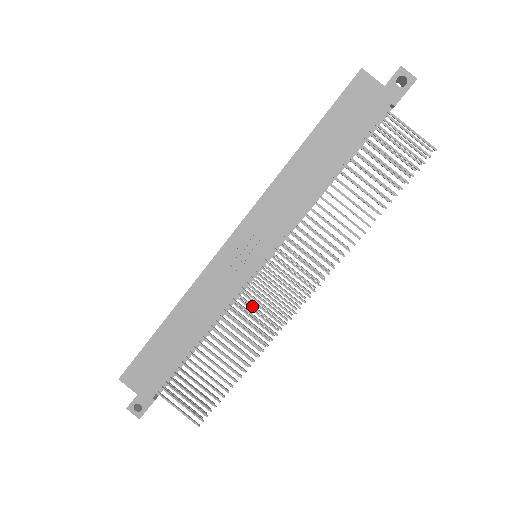
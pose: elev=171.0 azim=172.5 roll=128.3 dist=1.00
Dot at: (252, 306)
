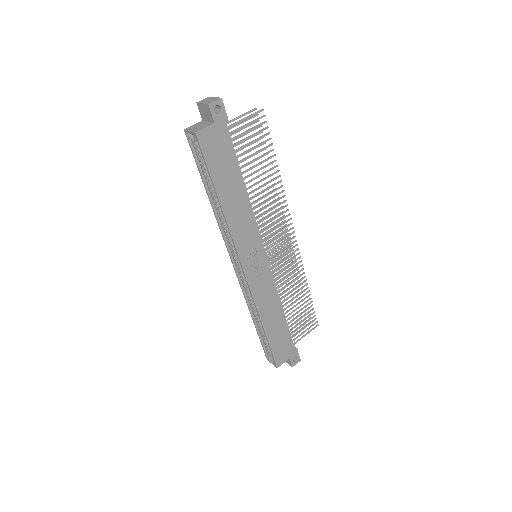
Dot at: (282, 270)
